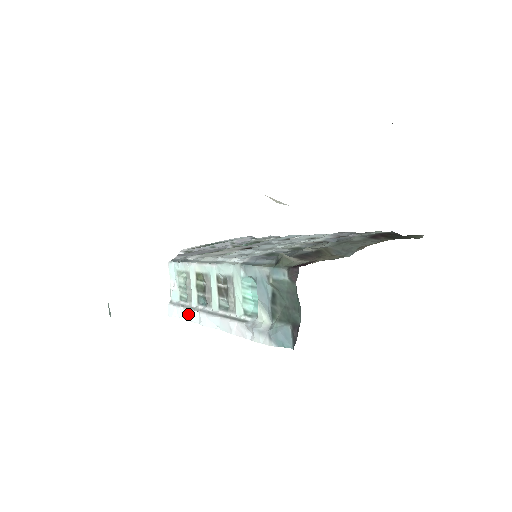
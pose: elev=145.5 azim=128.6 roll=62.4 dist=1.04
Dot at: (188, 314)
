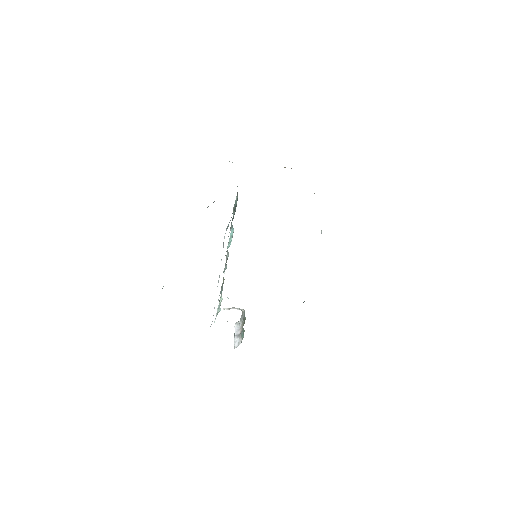
Dot at: occluded
